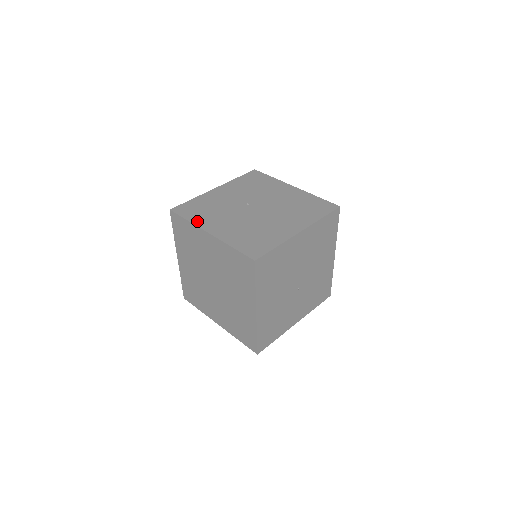
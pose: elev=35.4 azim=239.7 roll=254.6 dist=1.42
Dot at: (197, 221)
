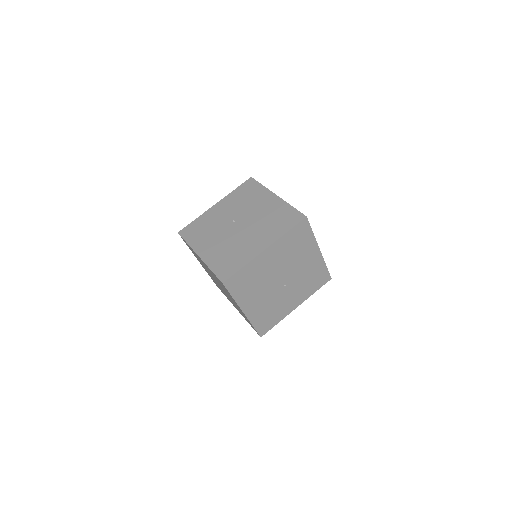
Dot at: (193, 244)
